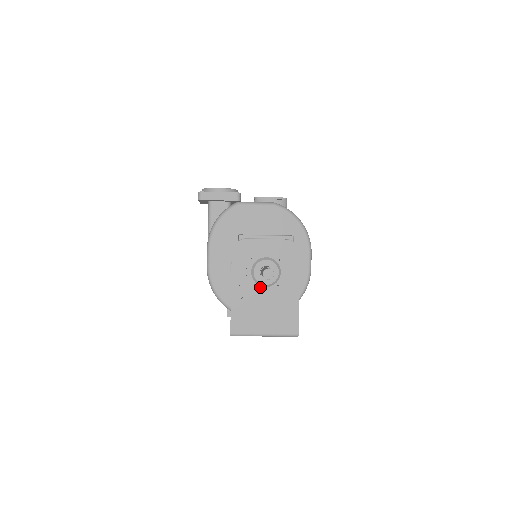
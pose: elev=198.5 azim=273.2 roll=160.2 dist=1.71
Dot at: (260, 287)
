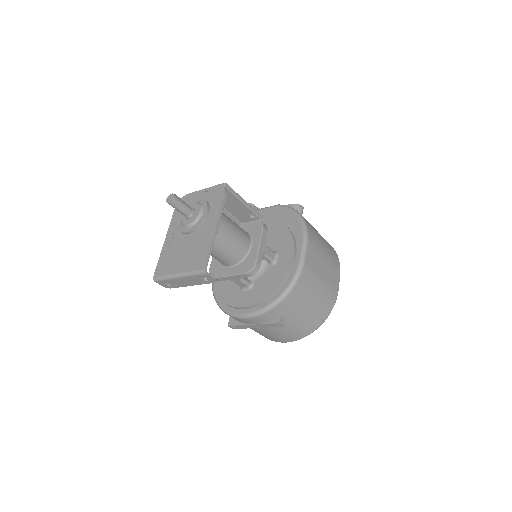
Dot at: (184, 229)
